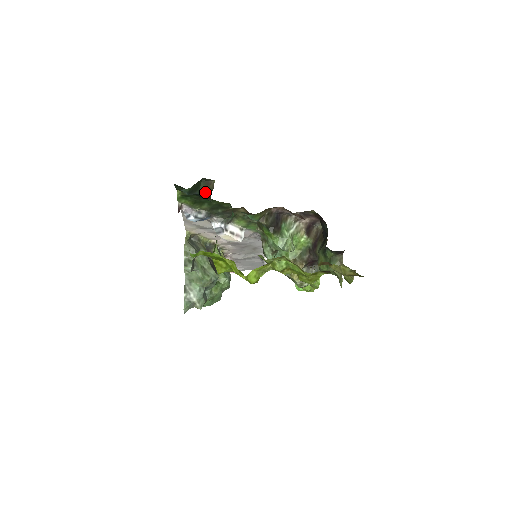
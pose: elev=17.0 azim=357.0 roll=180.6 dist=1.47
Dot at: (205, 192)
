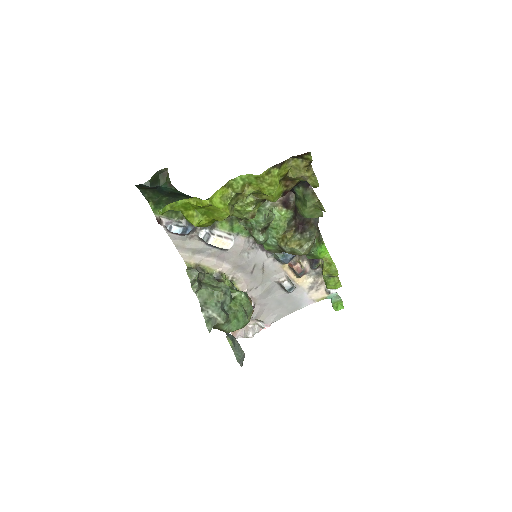
Dot at: (165, 183)
